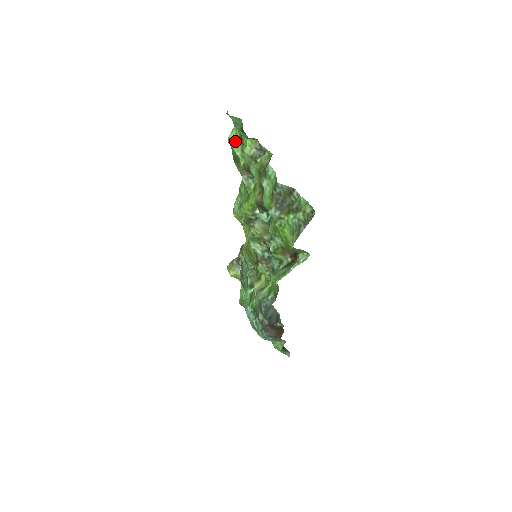
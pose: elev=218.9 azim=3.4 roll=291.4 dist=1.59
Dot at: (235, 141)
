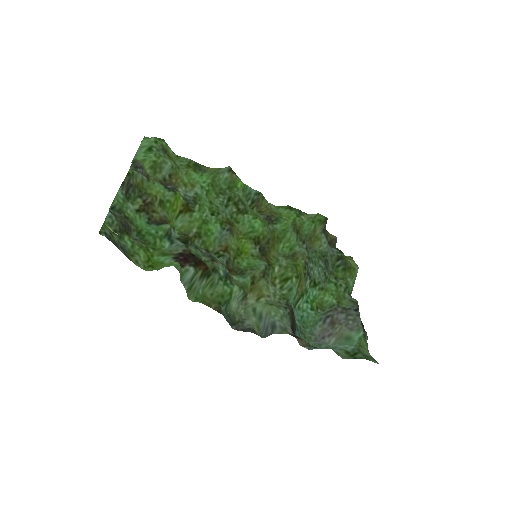
Dot at: (170, 156)
